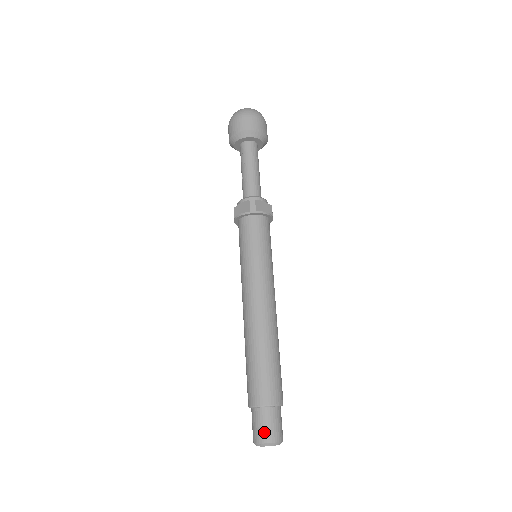
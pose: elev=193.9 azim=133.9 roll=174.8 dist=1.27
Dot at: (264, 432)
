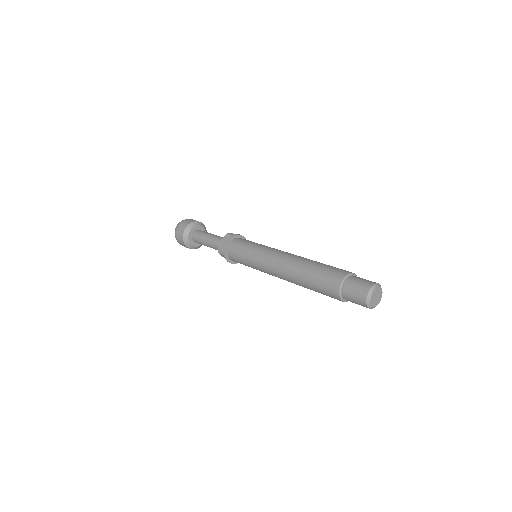
Dot at: (365, 283)
